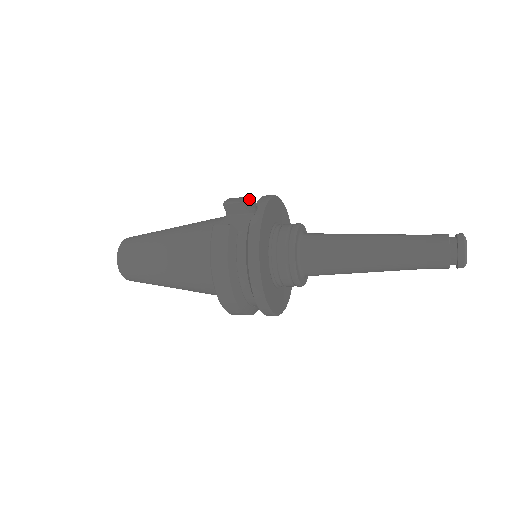
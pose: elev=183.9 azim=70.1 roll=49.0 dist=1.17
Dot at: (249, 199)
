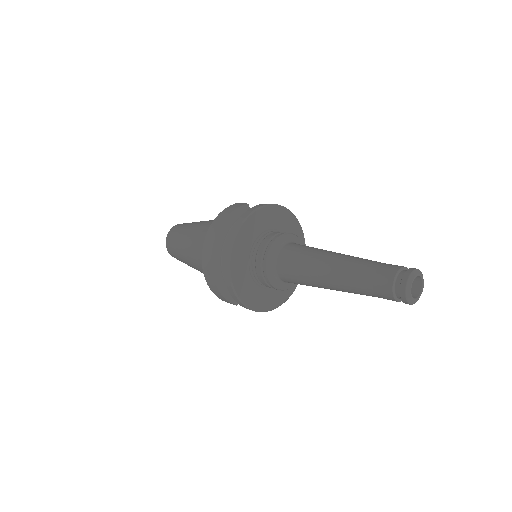
Dot at: occluded
